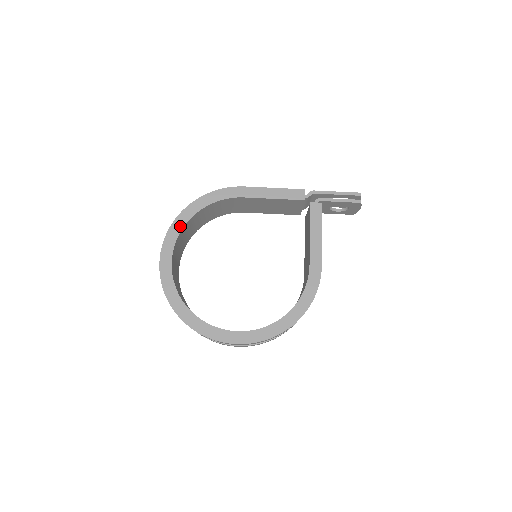
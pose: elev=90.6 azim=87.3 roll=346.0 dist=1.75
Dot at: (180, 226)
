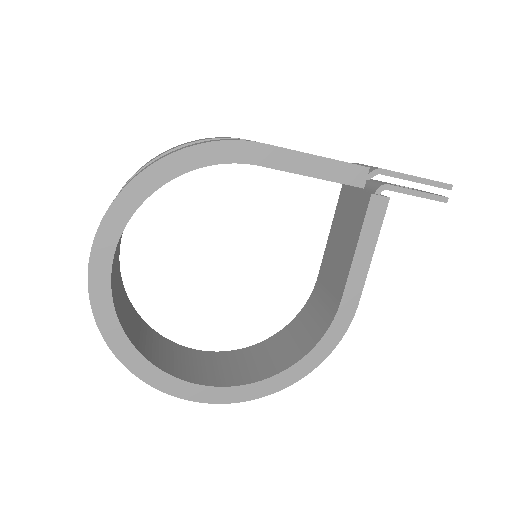
Dot at: (131, 206)
